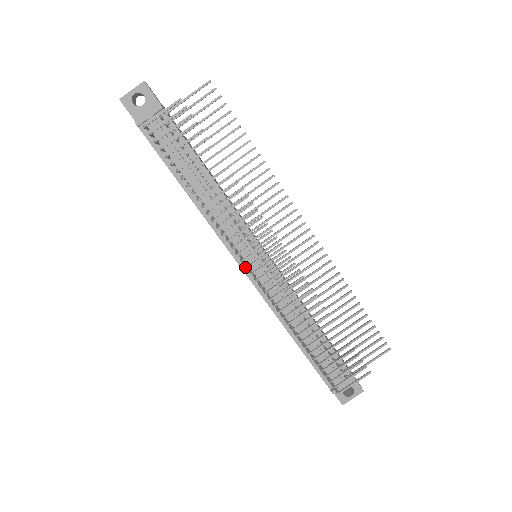
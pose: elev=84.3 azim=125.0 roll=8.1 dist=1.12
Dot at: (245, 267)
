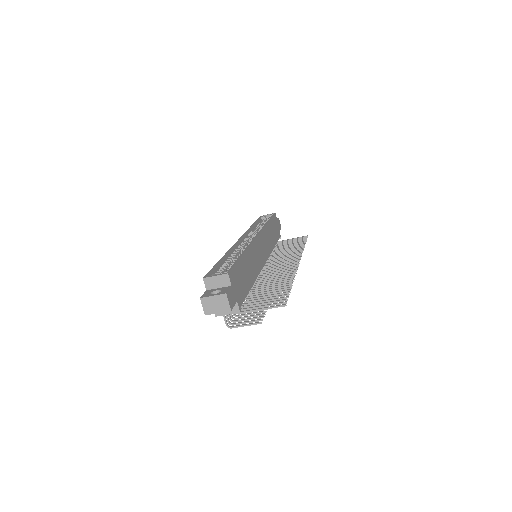
Dot at: occluded
